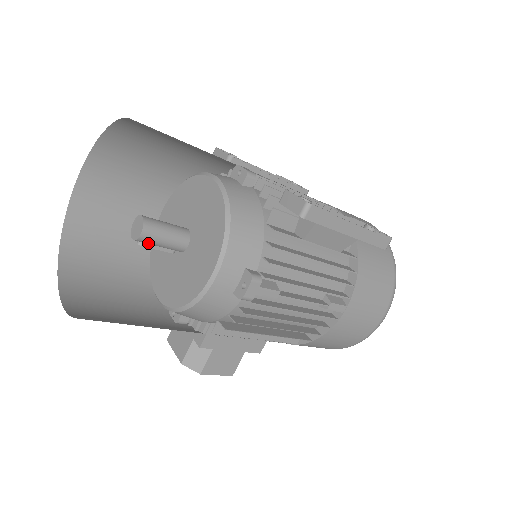
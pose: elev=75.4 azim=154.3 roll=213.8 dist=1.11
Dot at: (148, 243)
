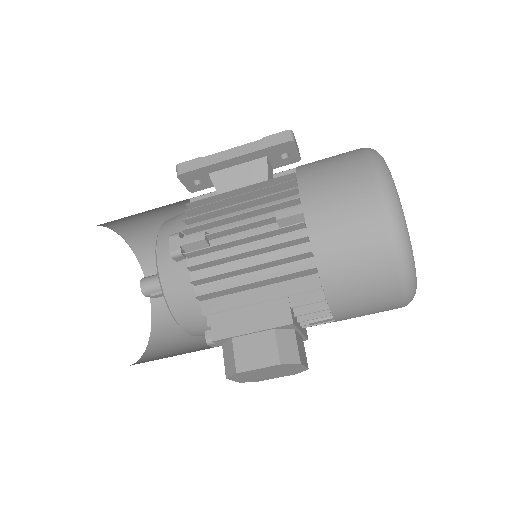
Dot at: (152, 291)
